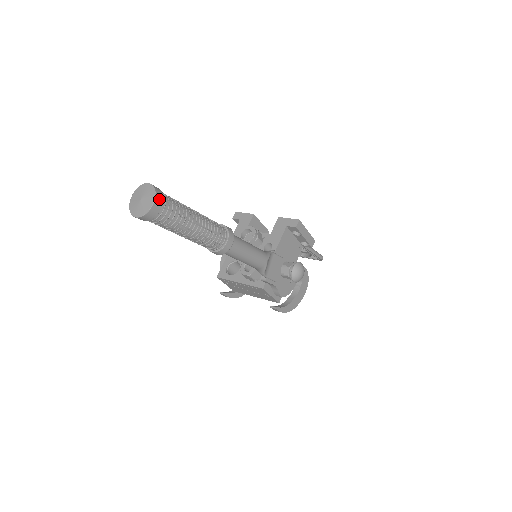
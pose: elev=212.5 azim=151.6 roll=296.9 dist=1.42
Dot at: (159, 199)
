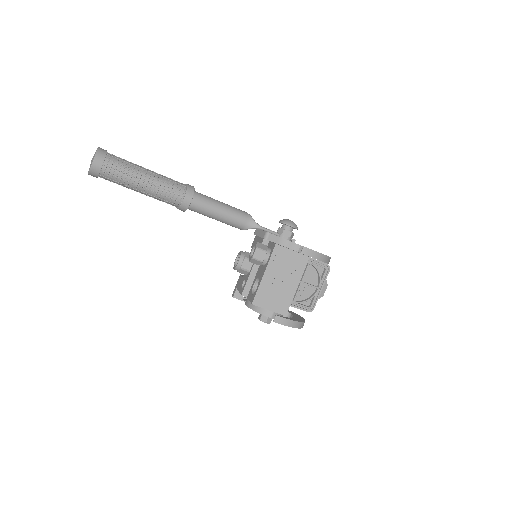
Dot at: occluded
